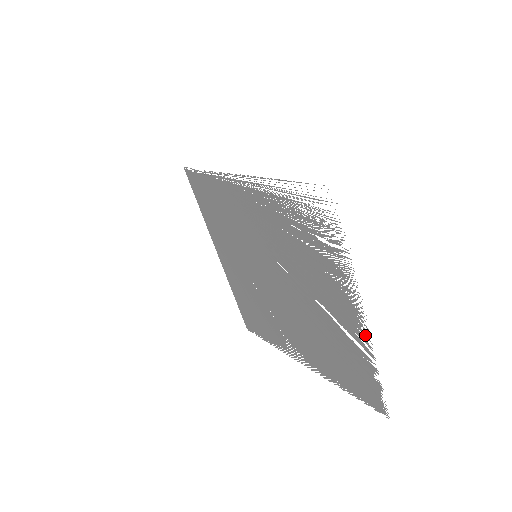
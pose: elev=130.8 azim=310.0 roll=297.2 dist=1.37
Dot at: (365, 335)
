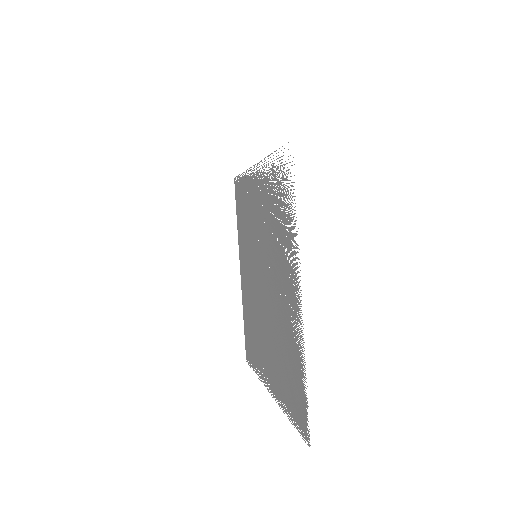
Dot at: occluded
